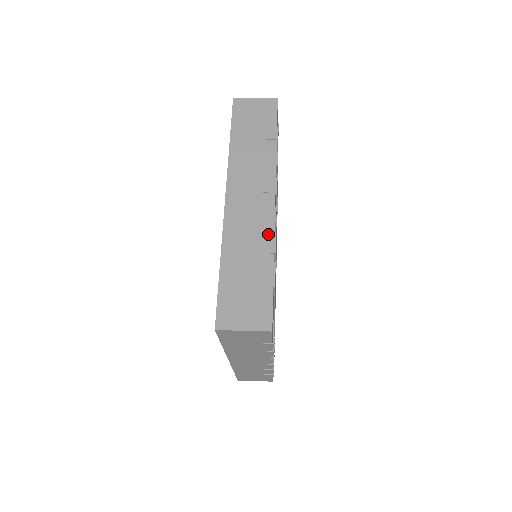
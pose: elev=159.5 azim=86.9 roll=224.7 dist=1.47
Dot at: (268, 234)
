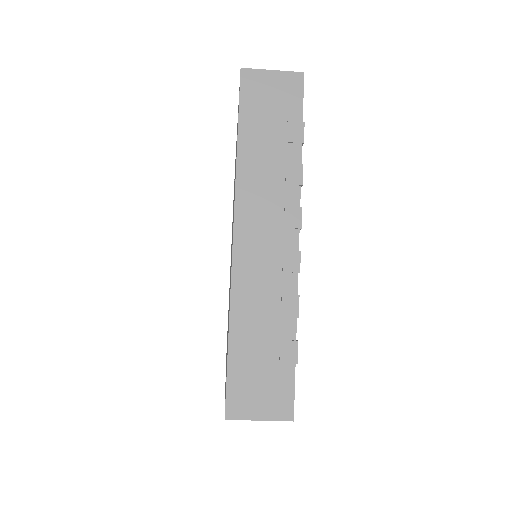
Dot at: occluded
